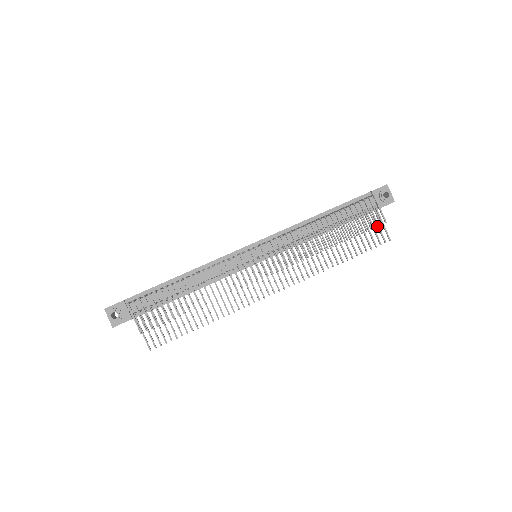
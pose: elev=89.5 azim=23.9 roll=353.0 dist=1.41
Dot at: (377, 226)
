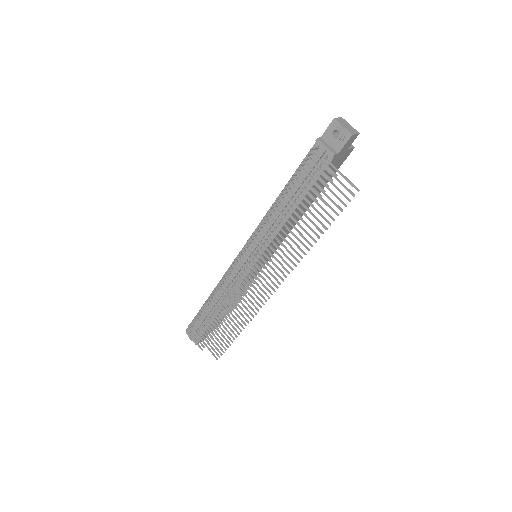
Dot at: (337, 180)
